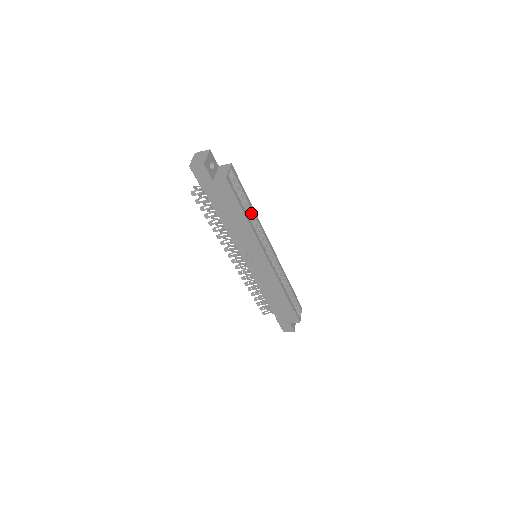
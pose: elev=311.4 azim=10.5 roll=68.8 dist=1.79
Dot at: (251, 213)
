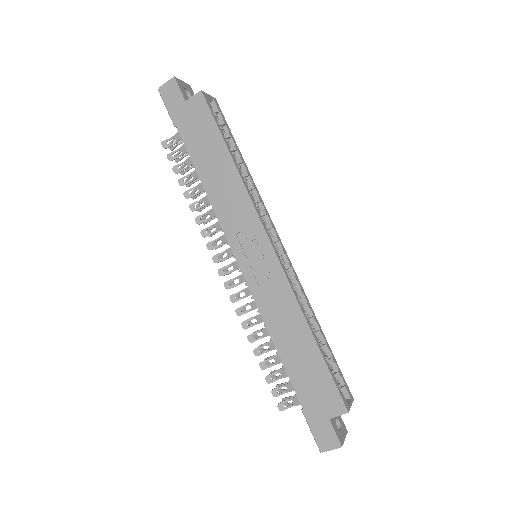
Dot at: (243, 171)
